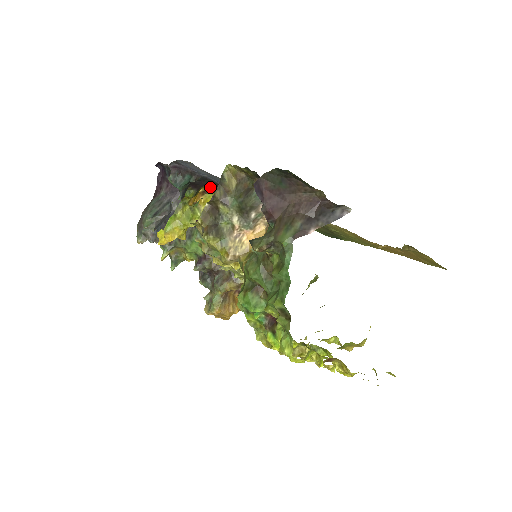
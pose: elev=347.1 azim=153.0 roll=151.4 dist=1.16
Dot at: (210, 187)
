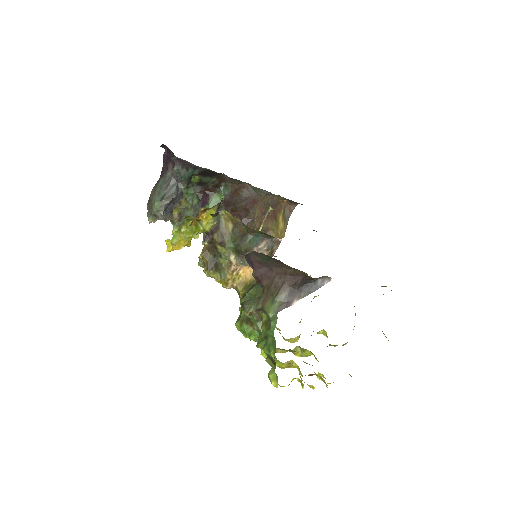
Dot at: (214, 174)
